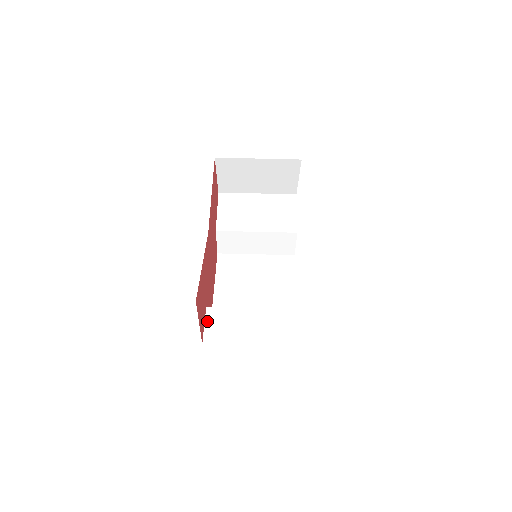
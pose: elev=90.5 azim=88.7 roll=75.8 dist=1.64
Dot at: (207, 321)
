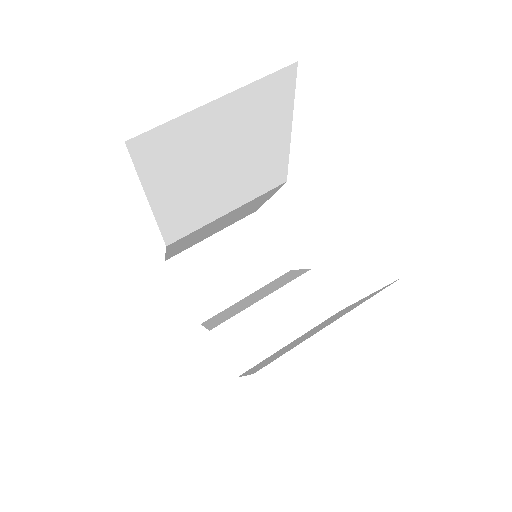
Dot at: occluded
